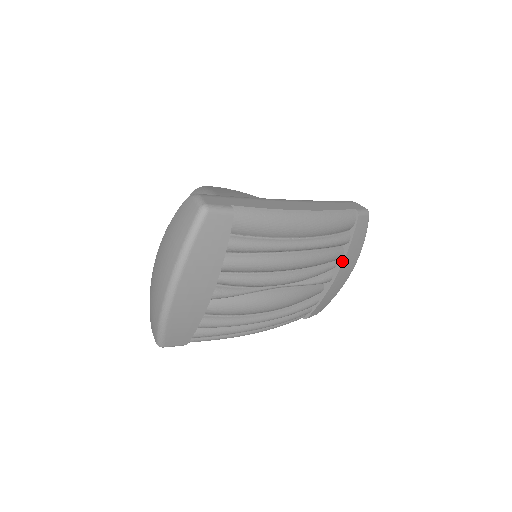
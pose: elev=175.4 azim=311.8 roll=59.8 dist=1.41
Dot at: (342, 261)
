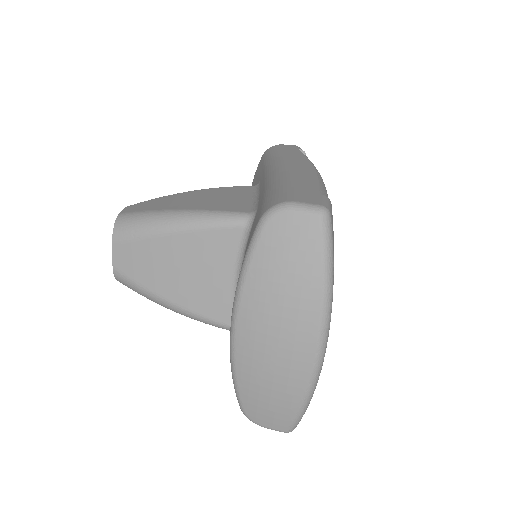
Dot at: occluded
